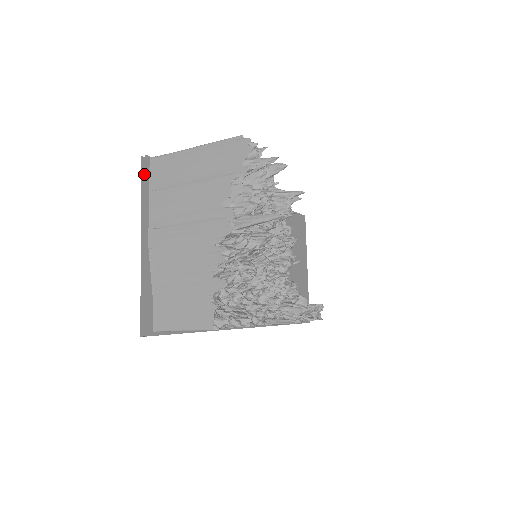
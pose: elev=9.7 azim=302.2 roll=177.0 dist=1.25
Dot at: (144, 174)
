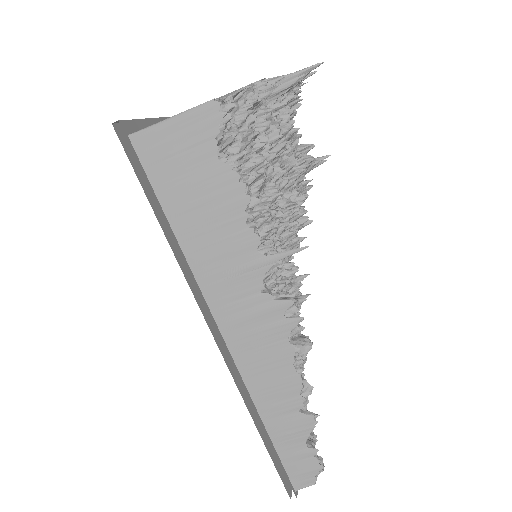
Dot at: occluded
